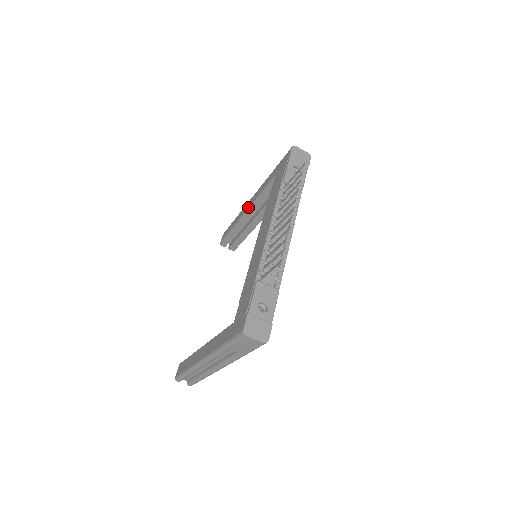
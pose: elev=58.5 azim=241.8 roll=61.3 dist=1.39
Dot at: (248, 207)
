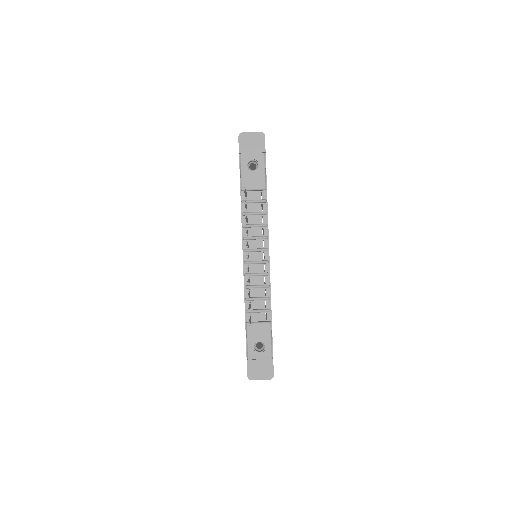
Dot at: occluded
